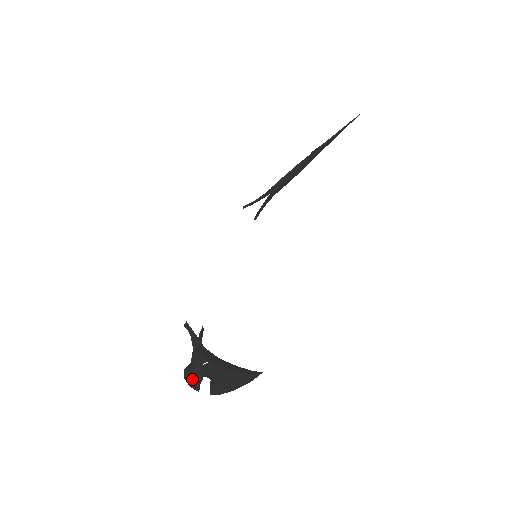
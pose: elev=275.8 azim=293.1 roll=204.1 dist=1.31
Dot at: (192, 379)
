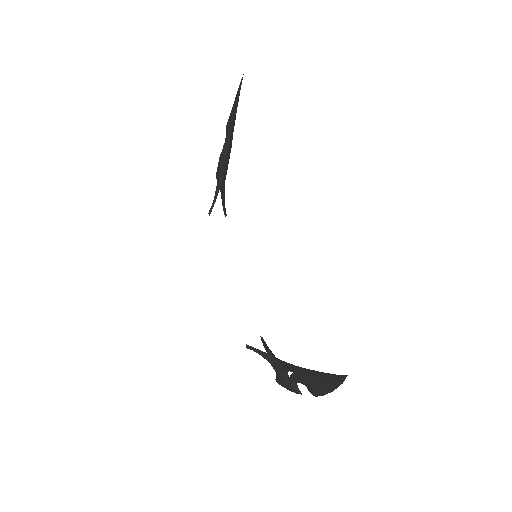
Dot at: (289, 387)
